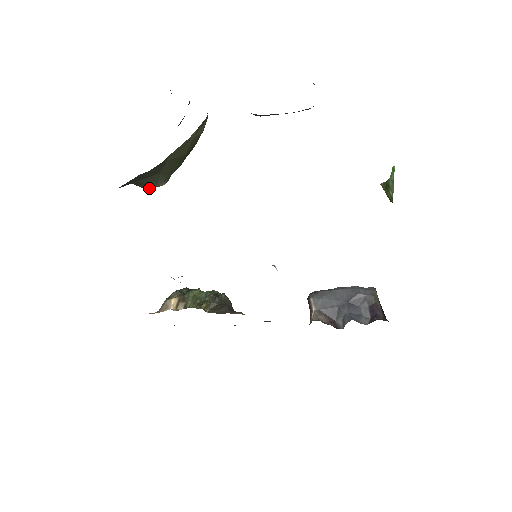
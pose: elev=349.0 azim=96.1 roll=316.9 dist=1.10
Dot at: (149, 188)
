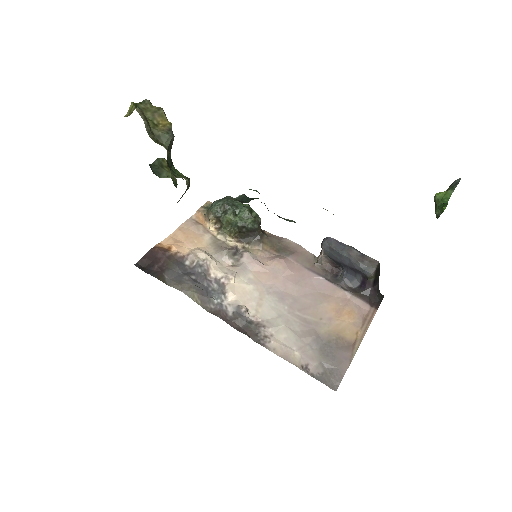
Dot at: occluded
